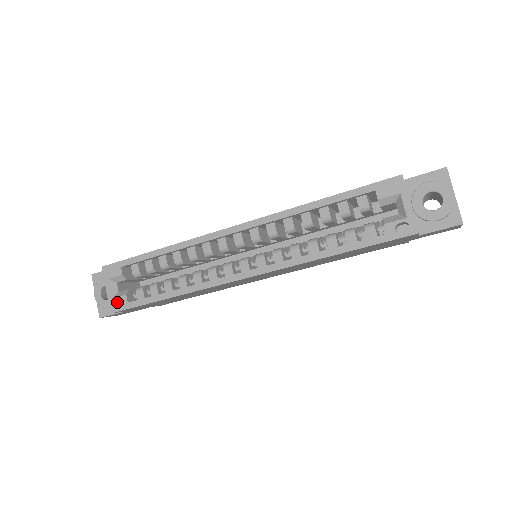
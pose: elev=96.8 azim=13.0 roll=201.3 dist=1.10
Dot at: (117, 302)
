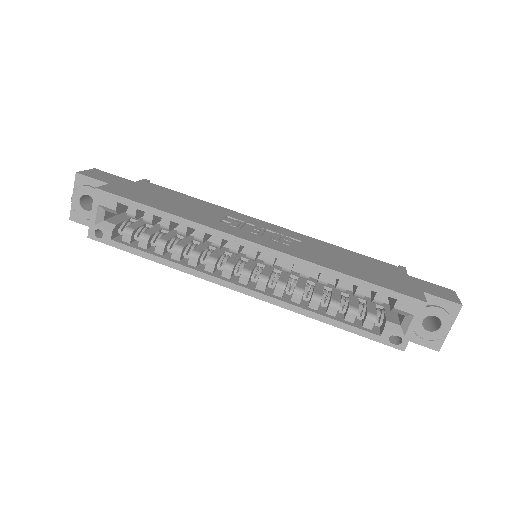
Dot at: (98, 229)
